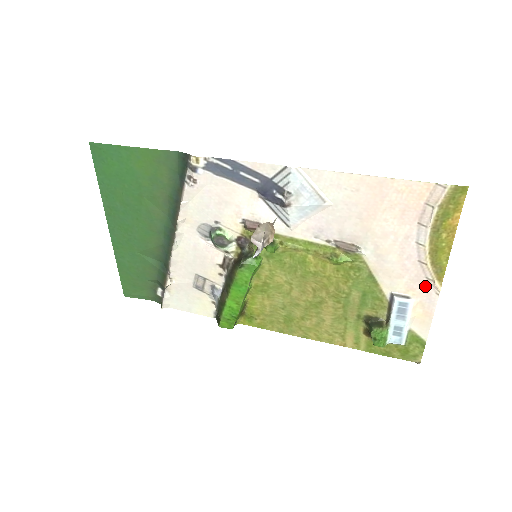
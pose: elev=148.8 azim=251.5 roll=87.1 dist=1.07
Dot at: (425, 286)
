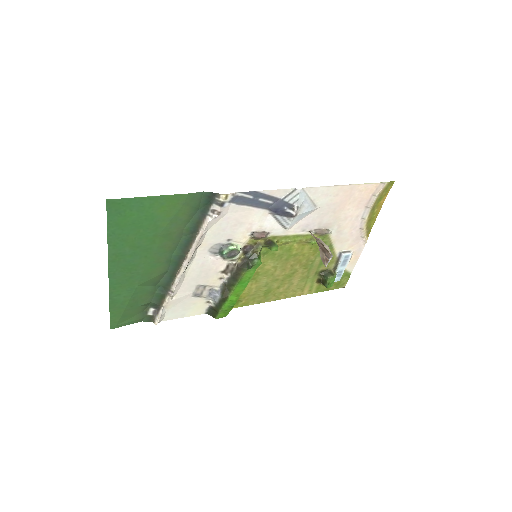
Dot at: (359, 242)
